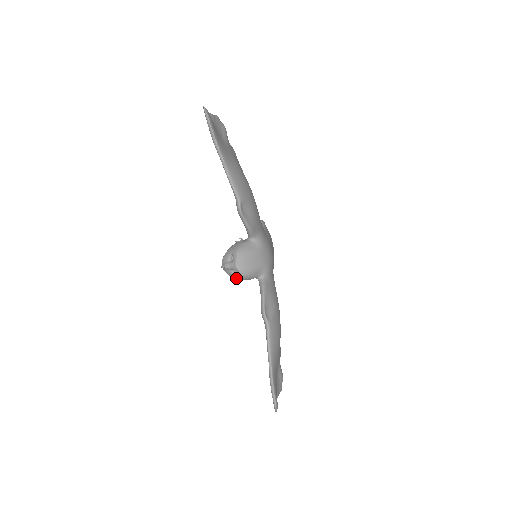
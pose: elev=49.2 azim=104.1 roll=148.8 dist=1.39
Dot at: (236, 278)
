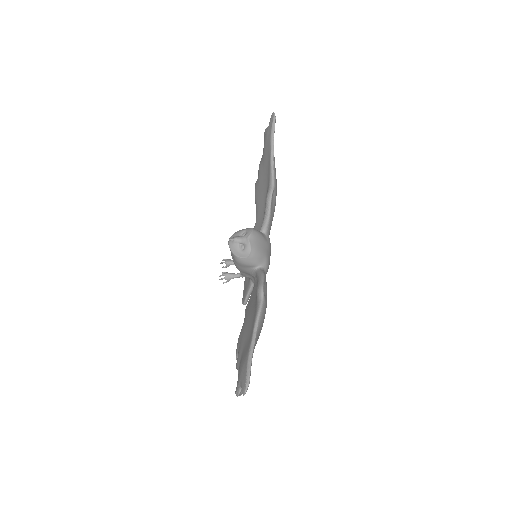
Dot at: (239, 256)
